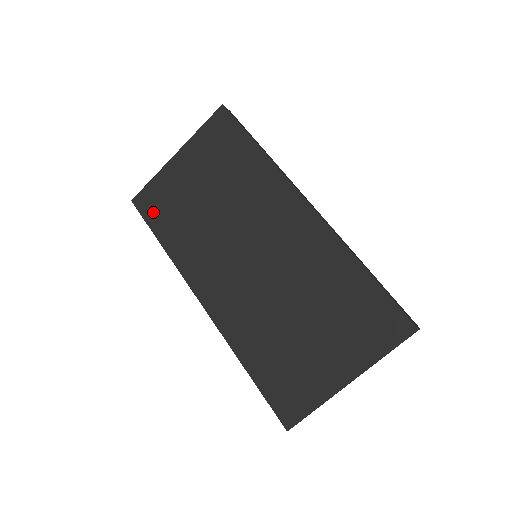
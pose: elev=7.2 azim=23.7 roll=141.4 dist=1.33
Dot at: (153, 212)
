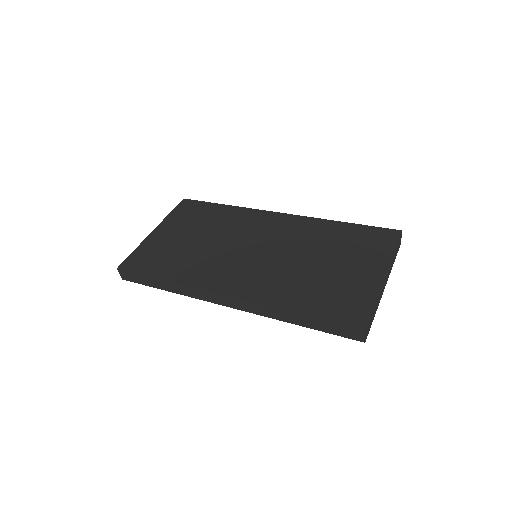
Dot at: (145, 265)
